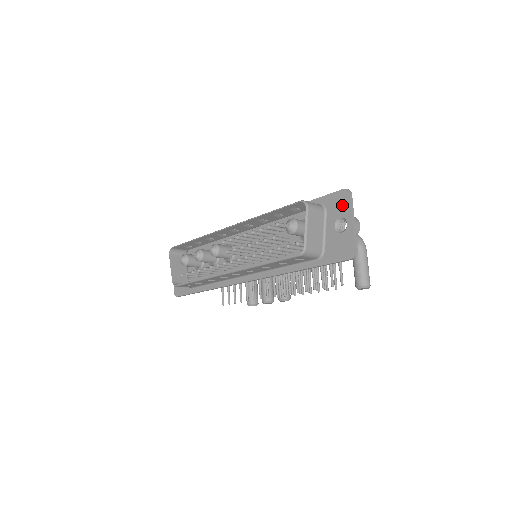
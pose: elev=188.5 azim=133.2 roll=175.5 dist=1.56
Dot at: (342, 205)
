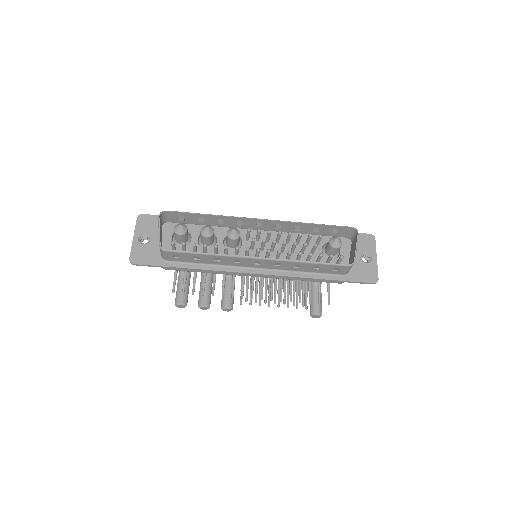
Dot at: (368, 244)
